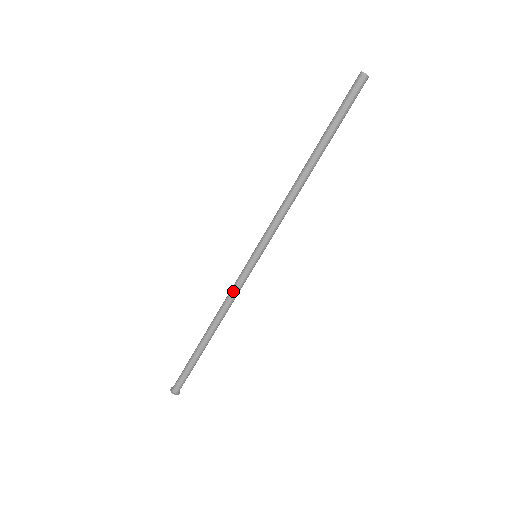
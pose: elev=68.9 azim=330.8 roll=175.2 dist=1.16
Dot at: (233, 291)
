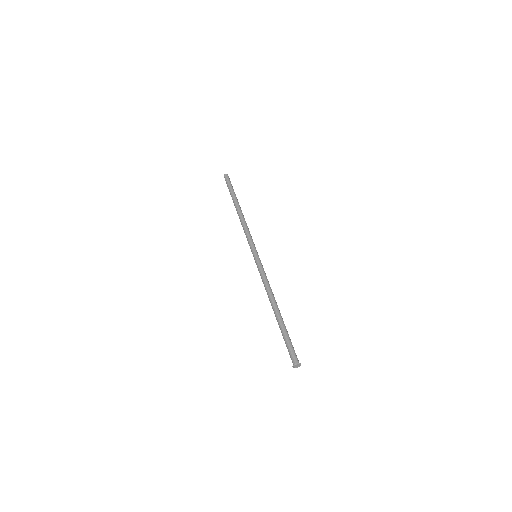
Dot at: (263, 277)
